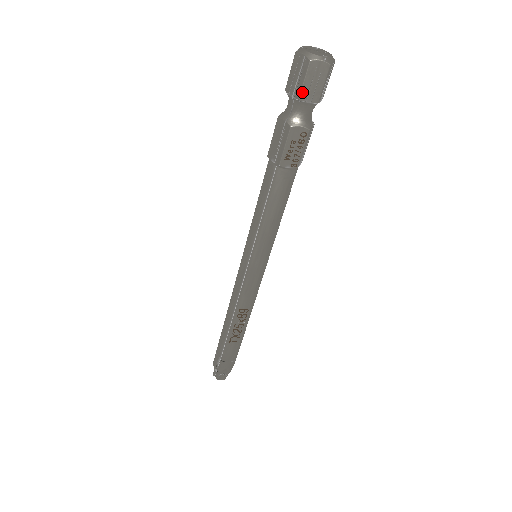
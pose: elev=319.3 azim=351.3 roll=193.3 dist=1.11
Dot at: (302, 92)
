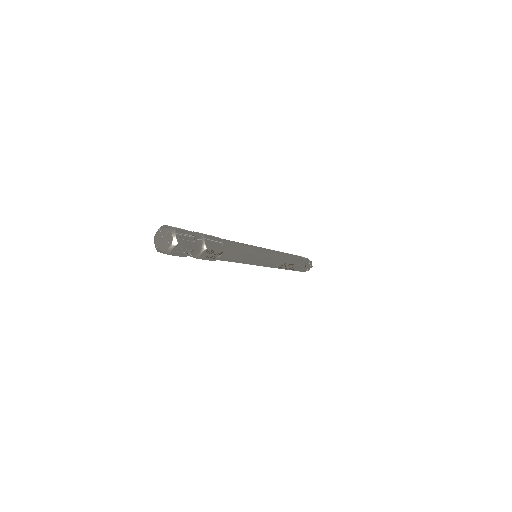
Dot at: (183, 256)
